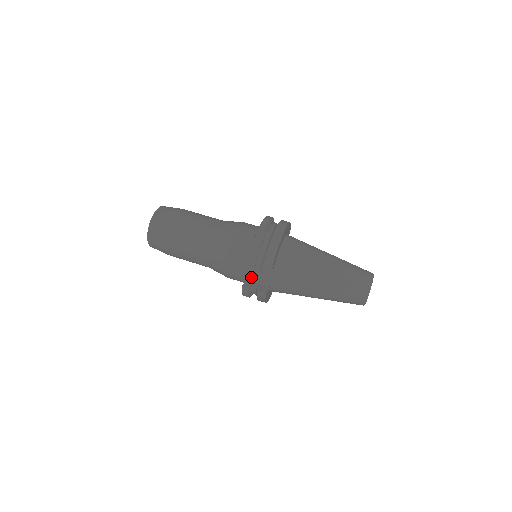
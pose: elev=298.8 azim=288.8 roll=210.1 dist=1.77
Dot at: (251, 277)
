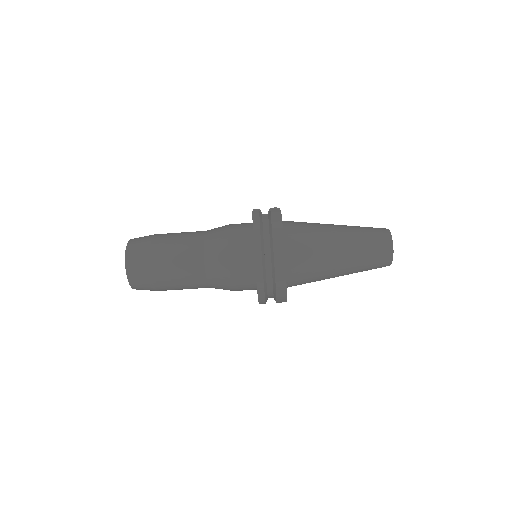
Dot at: occluded
